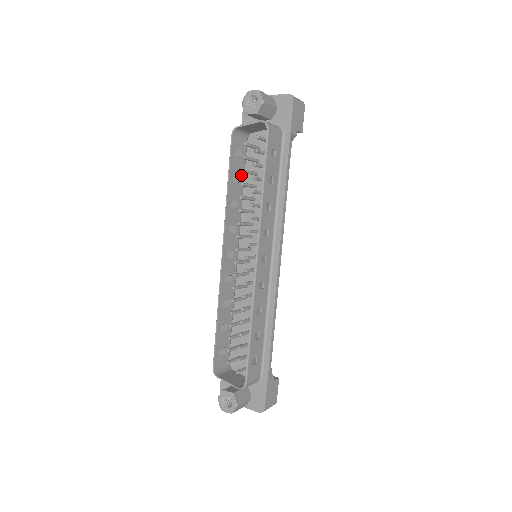
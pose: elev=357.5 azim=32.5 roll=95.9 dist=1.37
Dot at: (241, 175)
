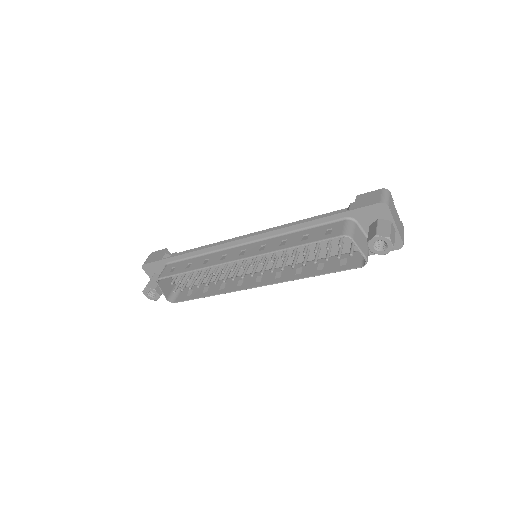
Dot at: (311, 232)
